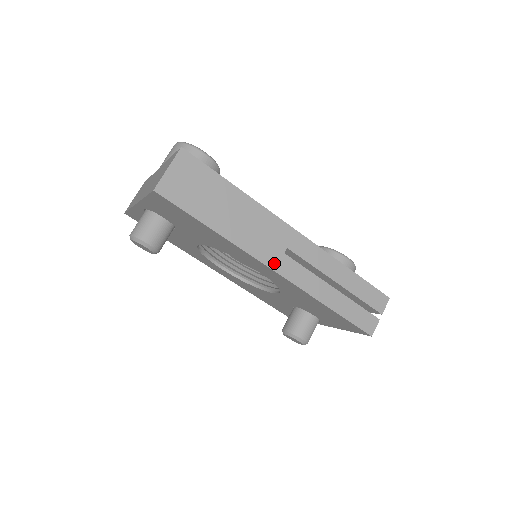
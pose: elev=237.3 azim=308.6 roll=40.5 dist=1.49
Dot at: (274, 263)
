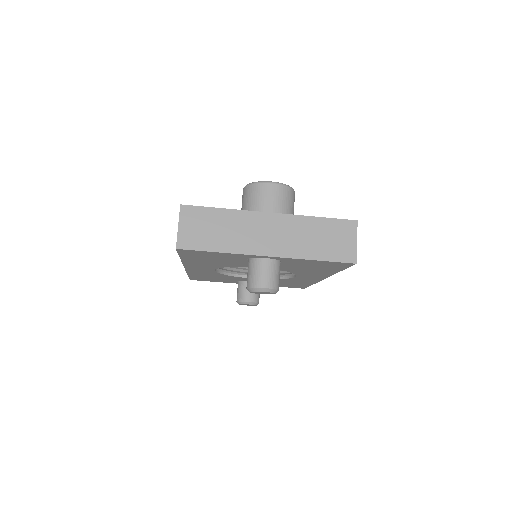
Dot at: occluded
